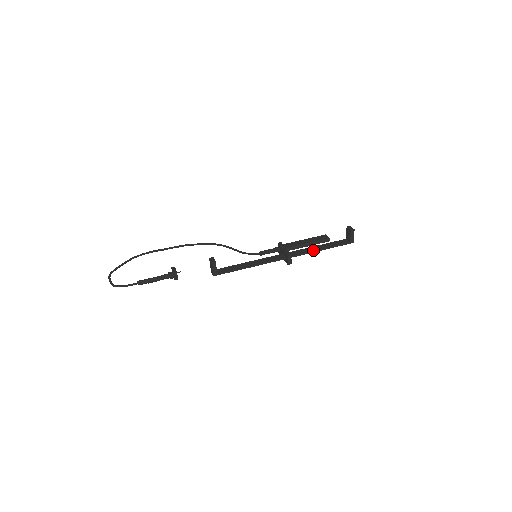
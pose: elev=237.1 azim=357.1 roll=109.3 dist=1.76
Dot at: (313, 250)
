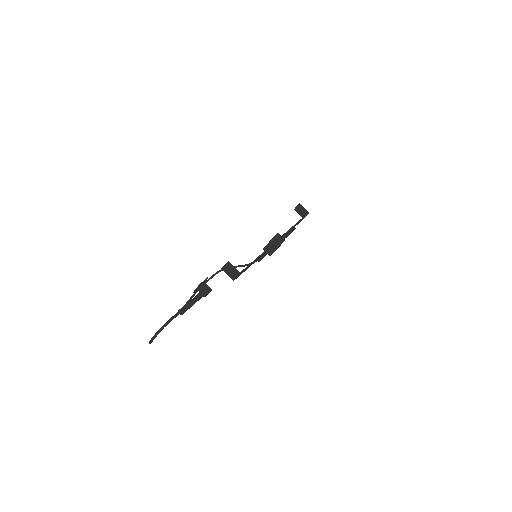
Dot at: (290, 229)
